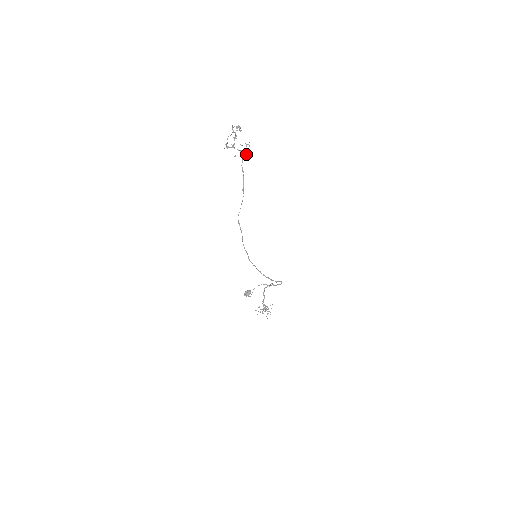
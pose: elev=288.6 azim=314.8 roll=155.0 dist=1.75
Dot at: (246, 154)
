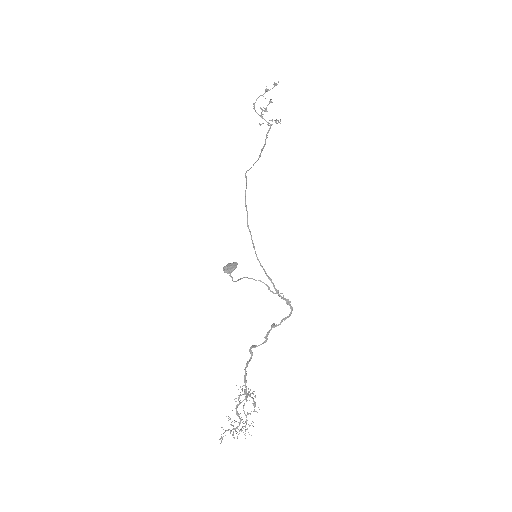
Dot at: (275, 121)
